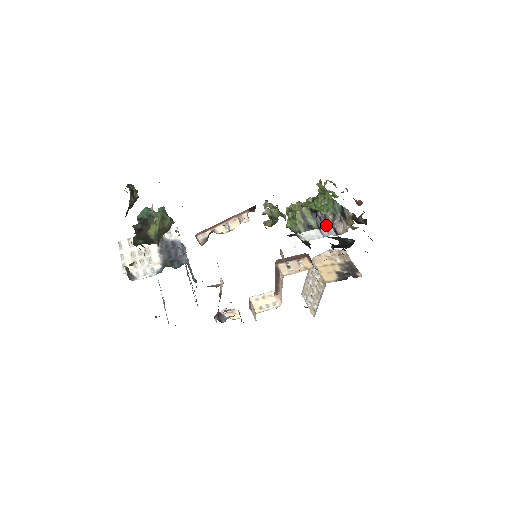
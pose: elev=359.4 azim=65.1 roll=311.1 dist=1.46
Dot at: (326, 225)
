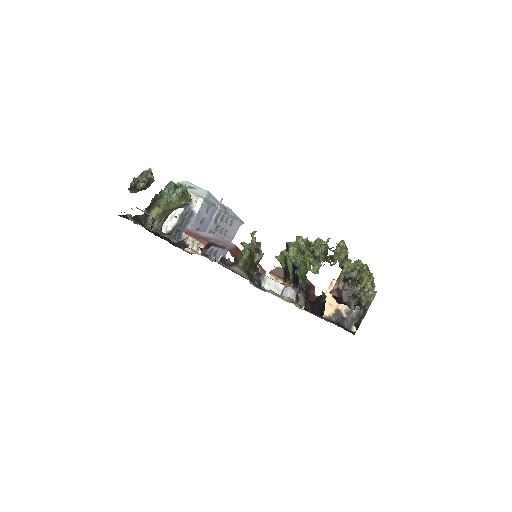
Dot at: (298, 285)
